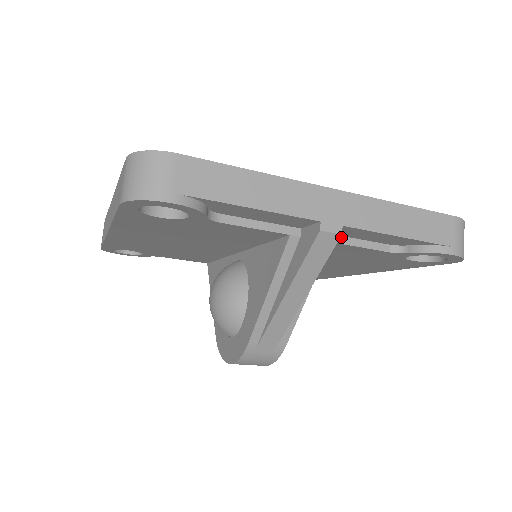
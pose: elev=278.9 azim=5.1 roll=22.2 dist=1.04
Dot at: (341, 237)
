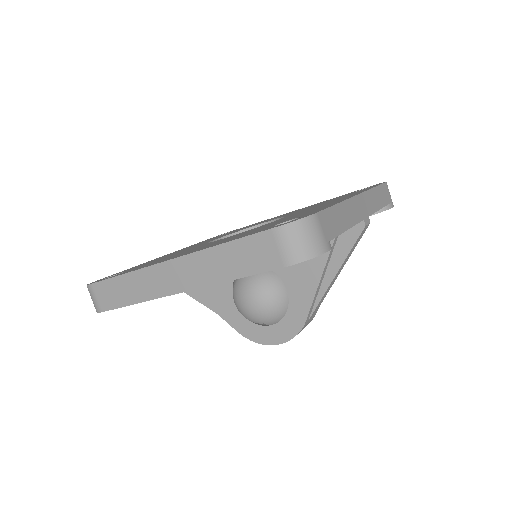
Dot at: occluded
